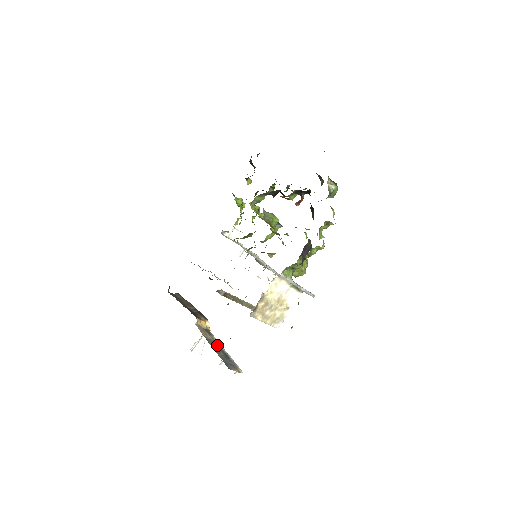
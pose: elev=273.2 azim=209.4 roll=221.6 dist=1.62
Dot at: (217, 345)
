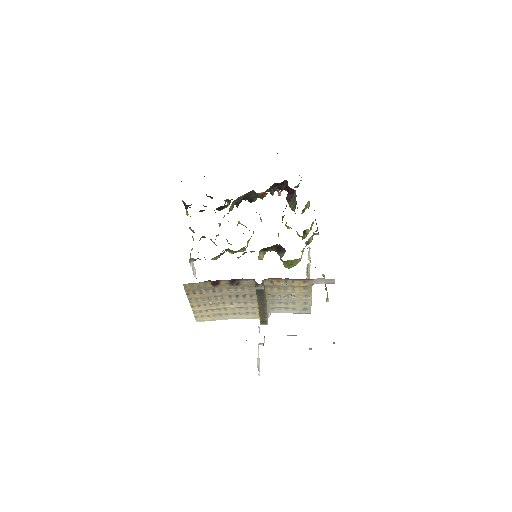
Dot at: occluded
